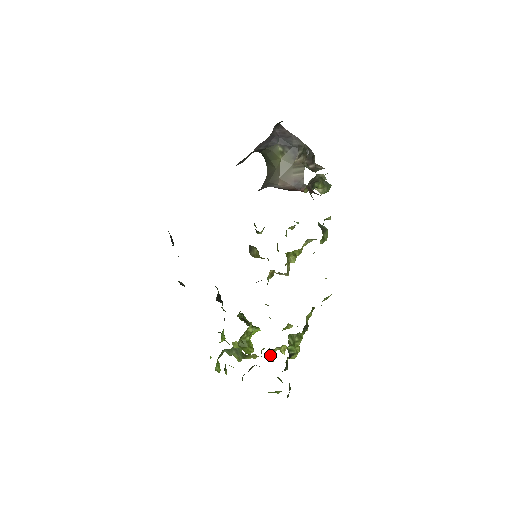
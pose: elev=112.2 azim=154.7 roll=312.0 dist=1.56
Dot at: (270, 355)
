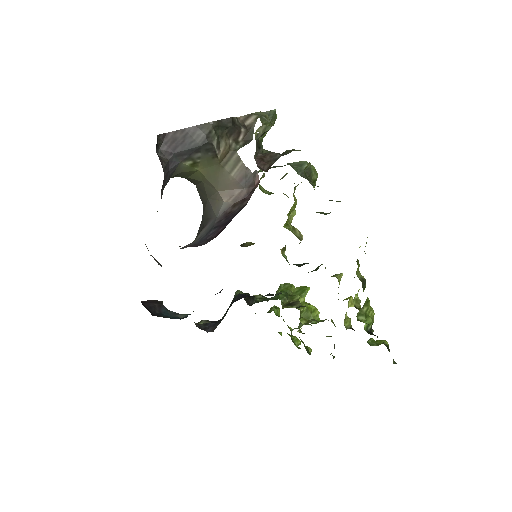
Dot at: (346, 329)
